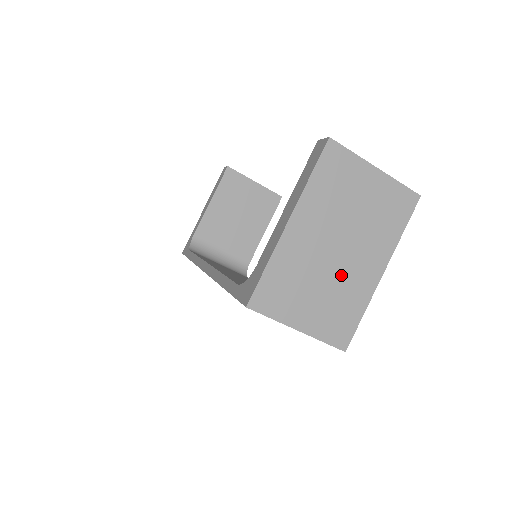
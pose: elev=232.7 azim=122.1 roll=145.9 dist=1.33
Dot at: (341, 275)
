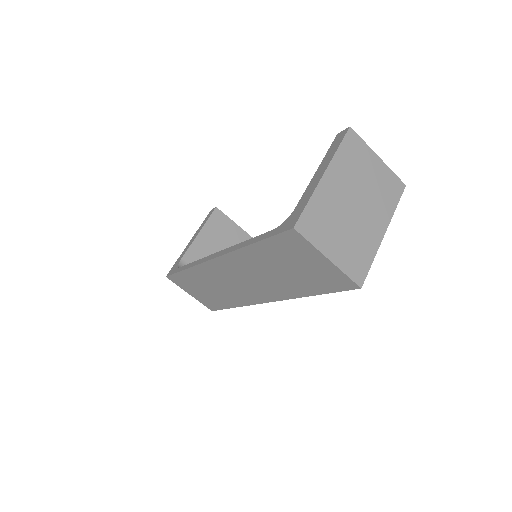
Dot at: (358, 225)
